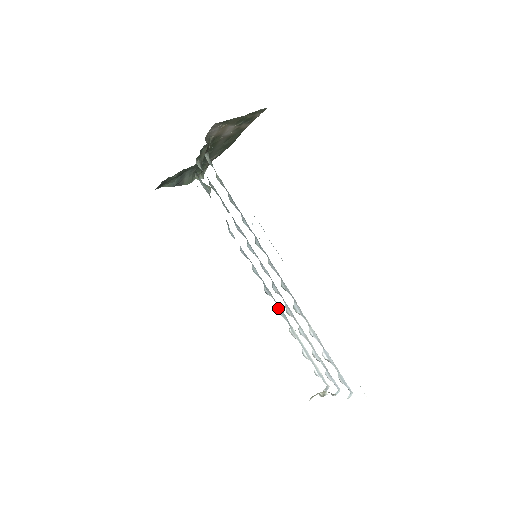
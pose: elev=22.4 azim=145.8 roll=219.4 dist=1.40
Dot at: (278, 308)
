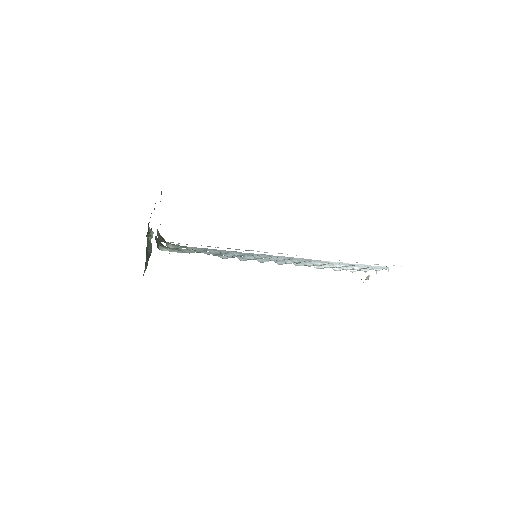
Dot at: (296, 264)
